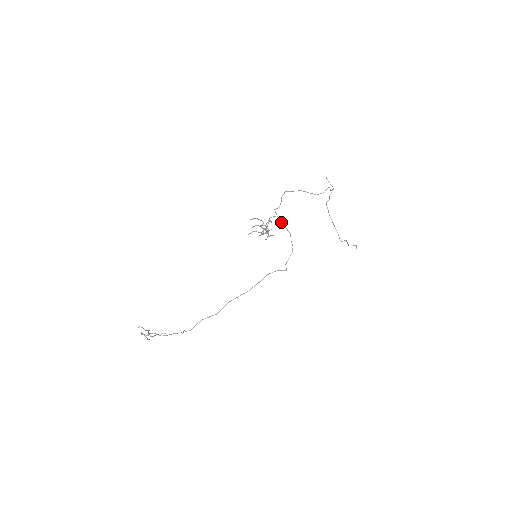
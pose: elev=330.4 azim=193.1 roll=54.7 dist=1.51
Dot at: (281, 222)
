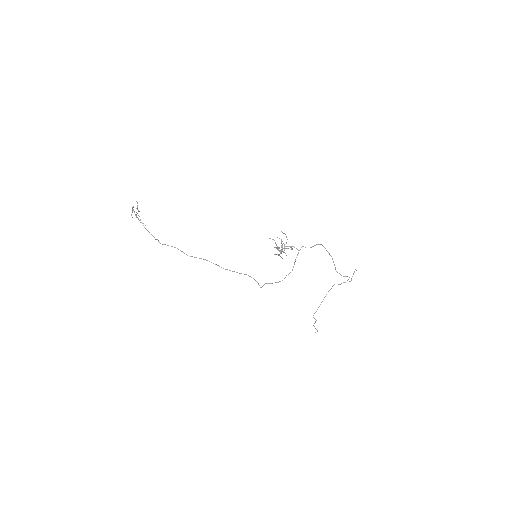
Dot at: occluded
